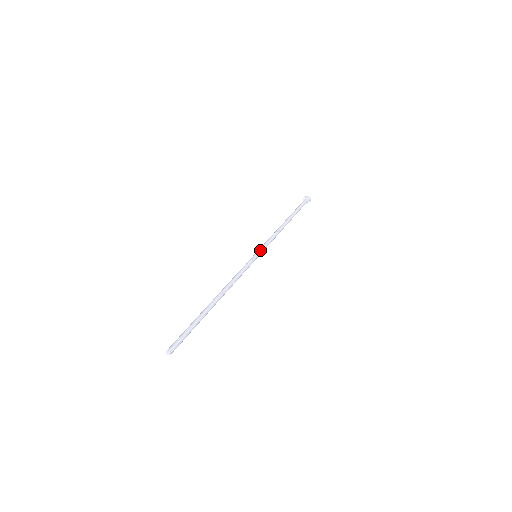
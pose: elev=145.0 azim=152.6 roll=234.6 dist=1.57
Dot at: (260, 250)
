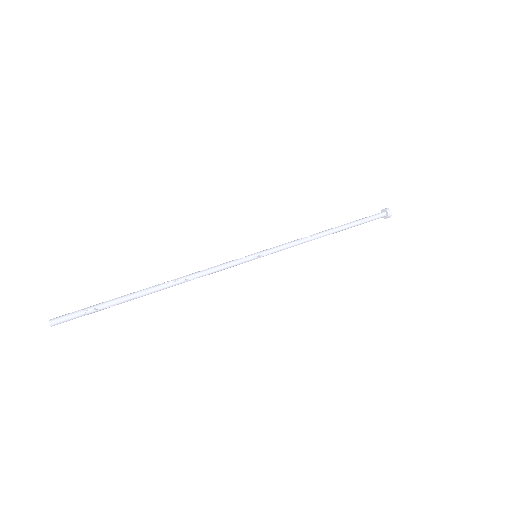
Dot at: (265, 250)
